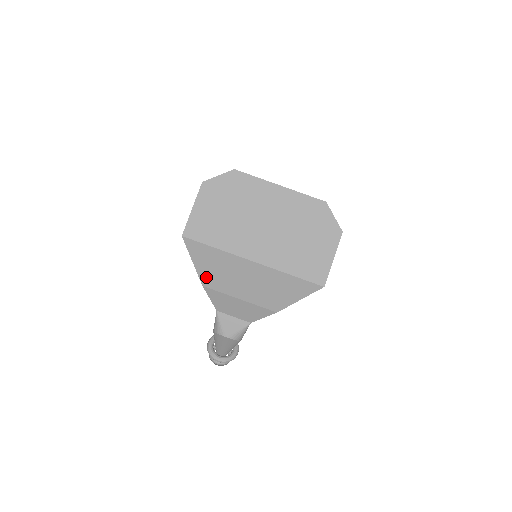
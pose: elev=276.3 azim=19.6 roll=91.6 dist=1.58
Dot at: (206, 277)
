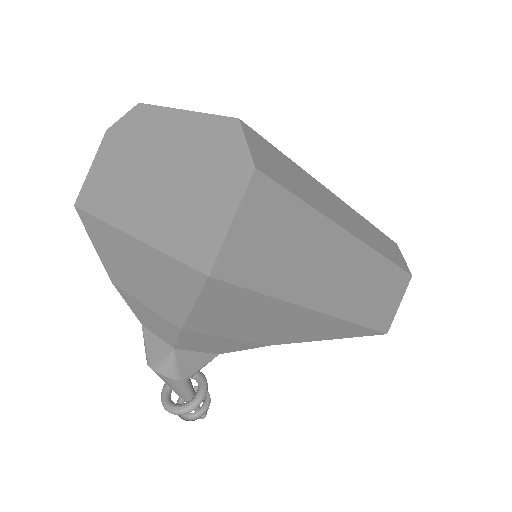
Dot at: (109, 267)
